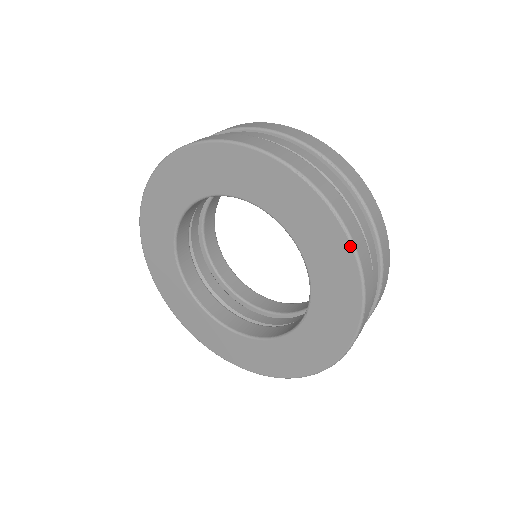
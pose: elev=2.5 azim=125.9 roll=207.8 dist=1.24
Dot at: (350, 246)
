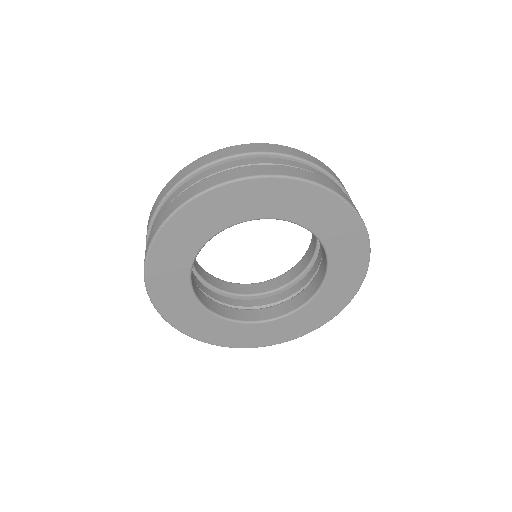
Dot at: (368, 248)
